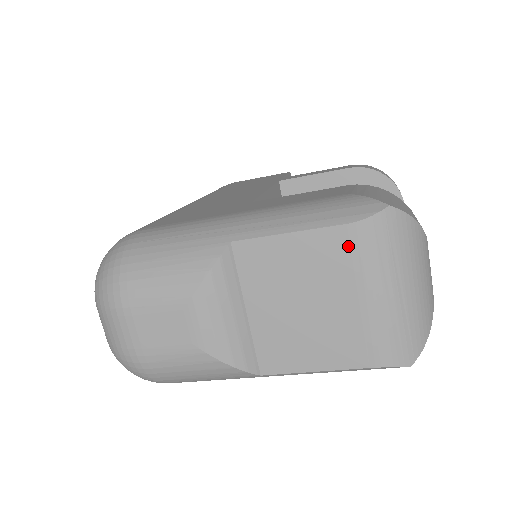
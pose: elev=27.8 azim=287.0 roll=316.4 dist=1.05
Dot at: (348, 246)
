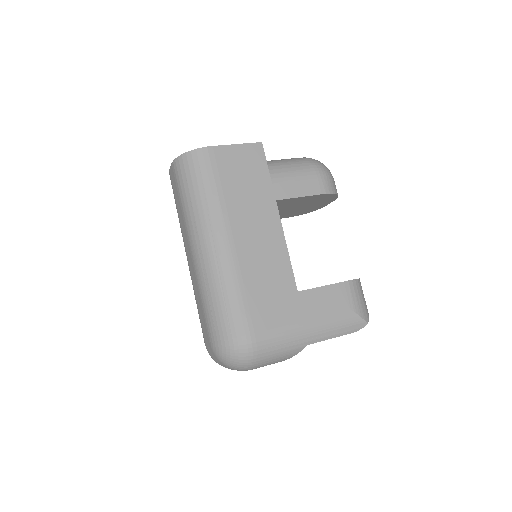
Dot at: occluded
